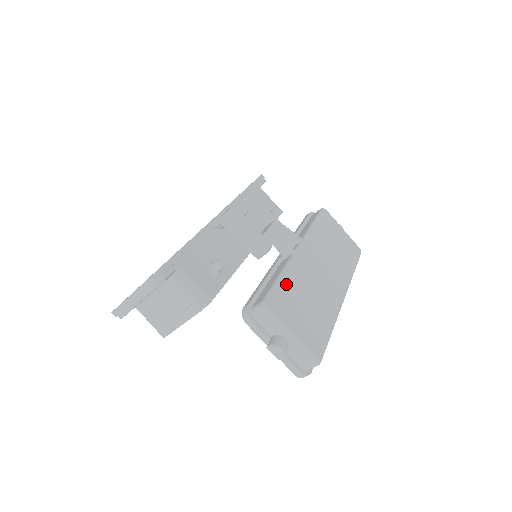
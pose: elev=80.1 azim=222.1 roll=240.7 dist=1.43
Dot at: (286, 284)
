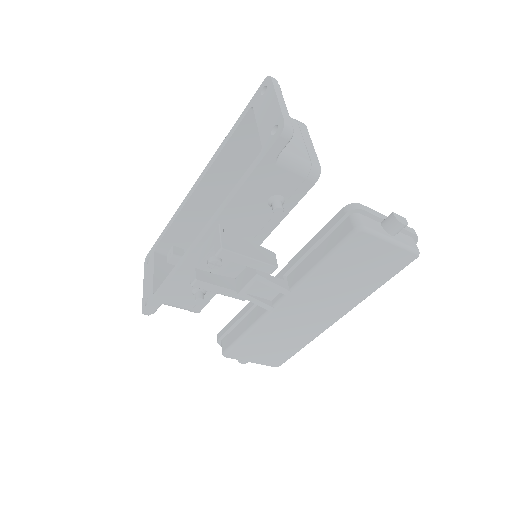
Dot at: (251, 338)
